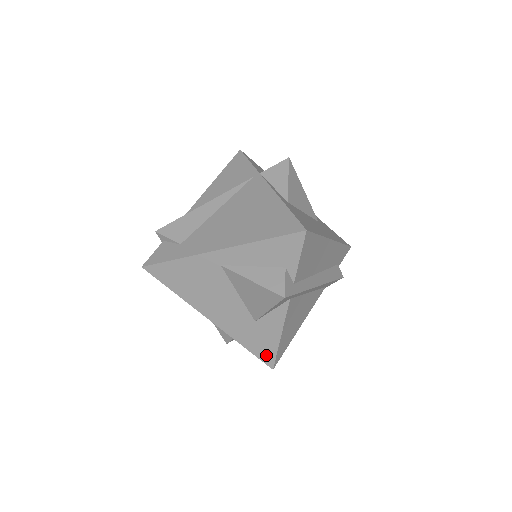
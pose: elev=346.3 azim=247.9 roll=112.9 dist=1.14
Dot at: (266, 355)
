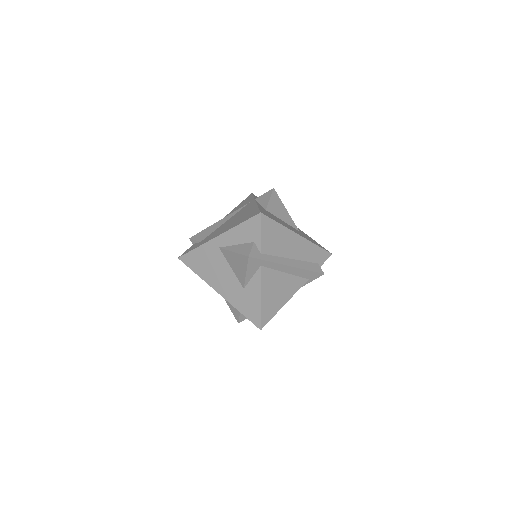
Dot at: (254, 317)
